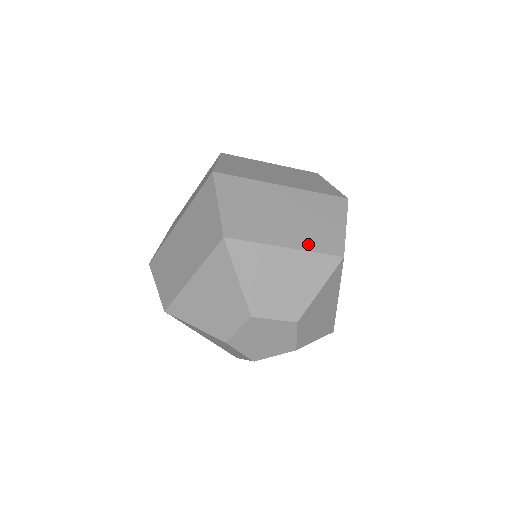
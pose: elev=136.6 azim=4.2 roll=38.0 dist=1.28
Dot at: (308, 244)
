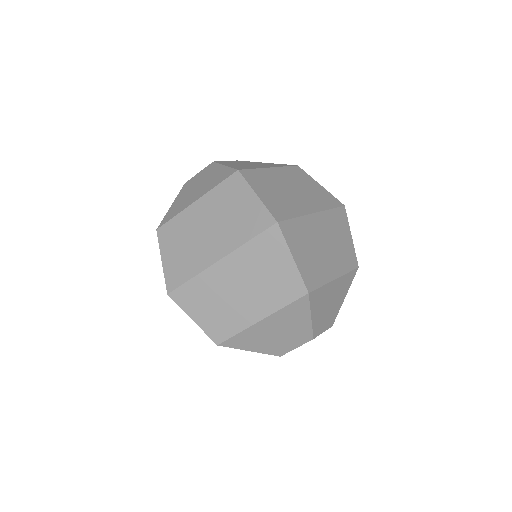
Dot at: (274, 304)
